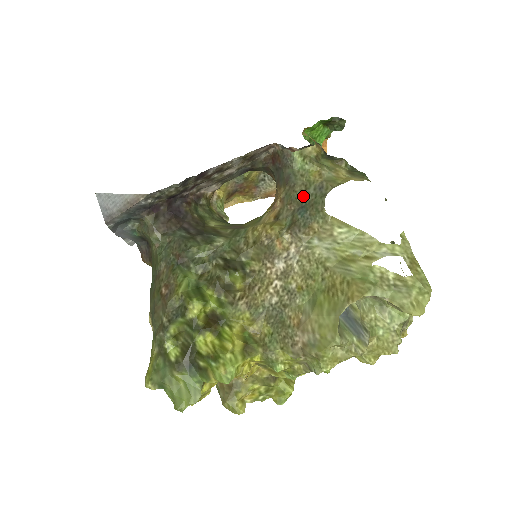
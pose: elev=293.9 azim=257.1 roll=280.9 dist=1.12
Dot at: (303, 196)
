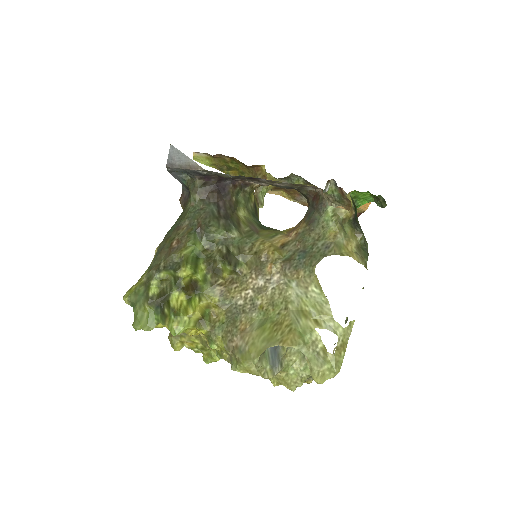
Dot at: (312, 244)
